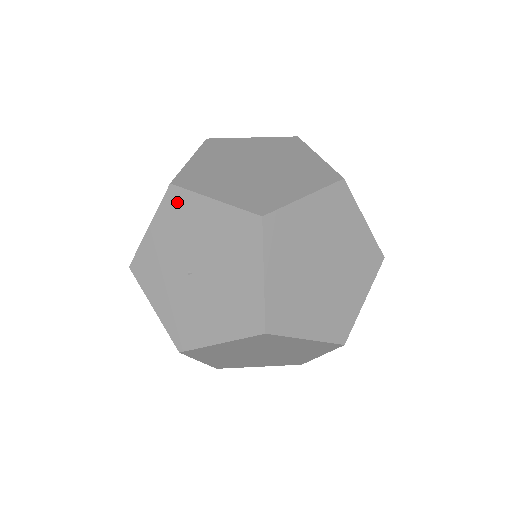
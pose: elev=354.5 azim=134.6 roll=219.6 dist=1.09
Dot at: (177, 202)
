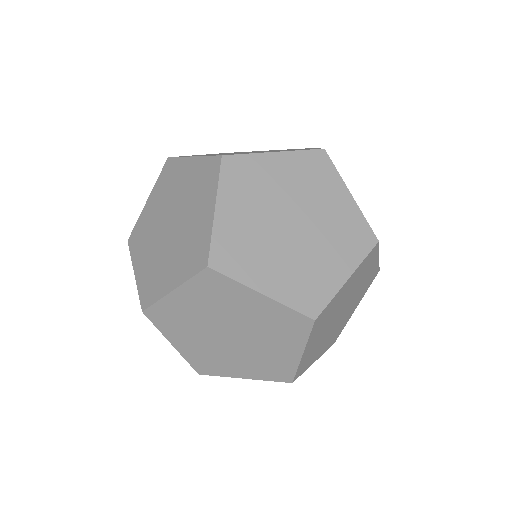
Dot at: occluded
